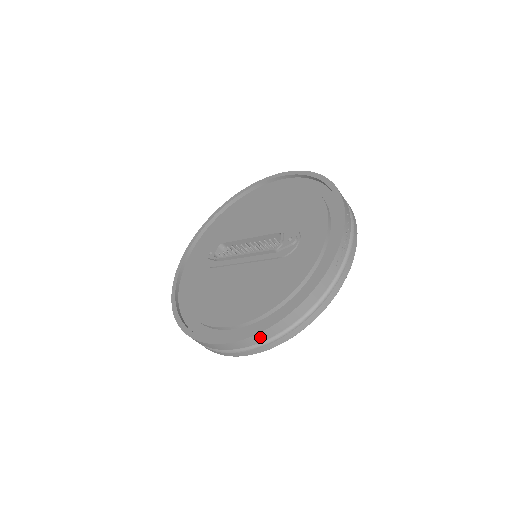
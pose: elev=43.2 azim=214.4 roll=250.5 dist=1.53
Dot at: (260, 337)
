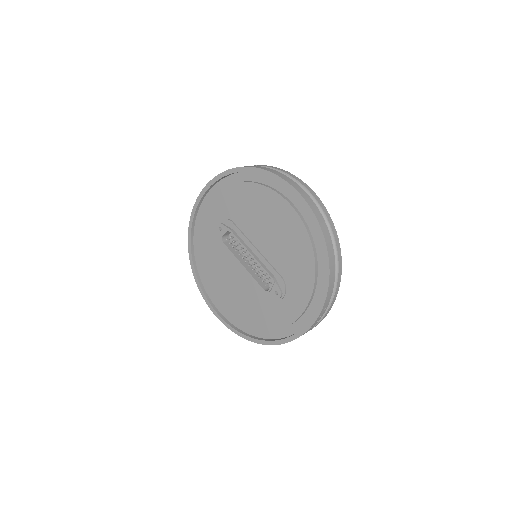
Dot at: occluded
